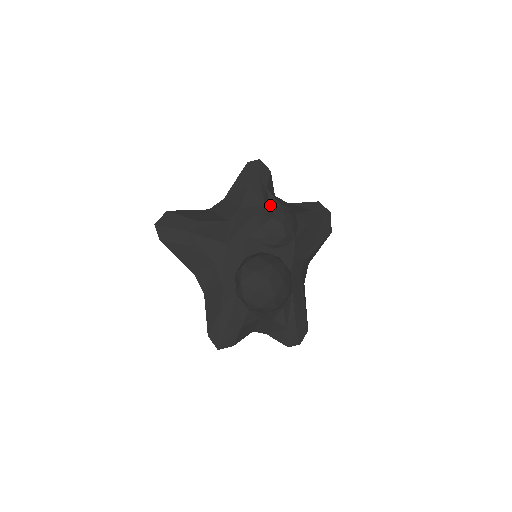
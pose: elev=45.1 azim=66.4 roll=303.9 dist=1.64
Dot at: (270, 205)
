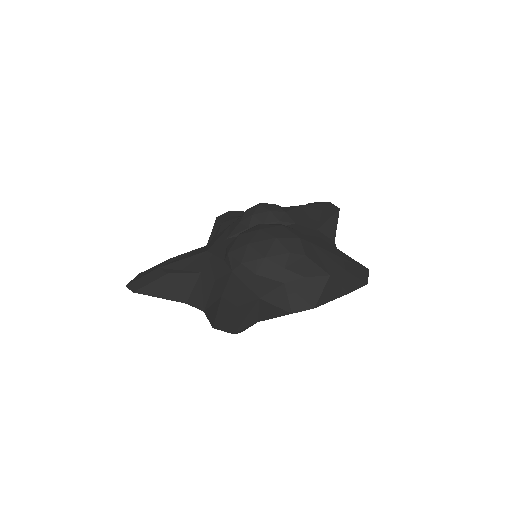
Dot at: occluded
